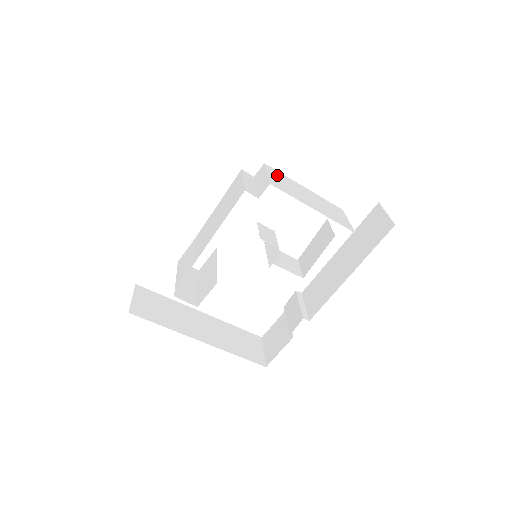
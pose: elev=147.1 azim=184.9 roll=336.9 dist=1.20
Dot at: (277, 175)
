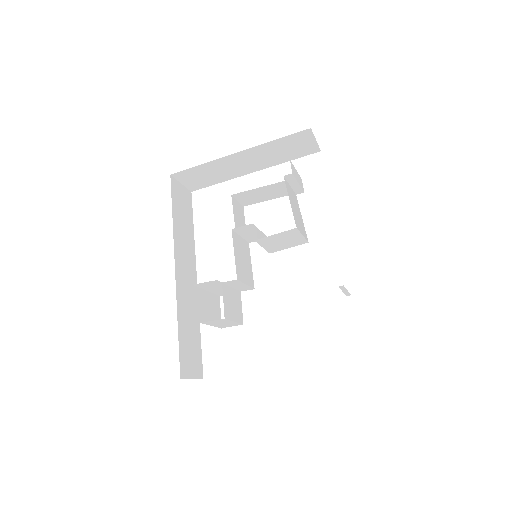
Dot at: occluded
